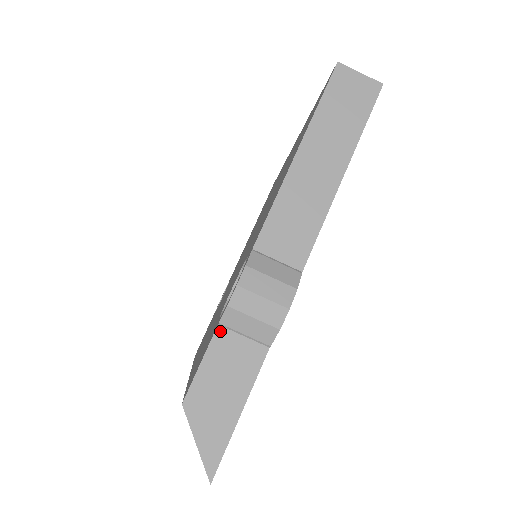
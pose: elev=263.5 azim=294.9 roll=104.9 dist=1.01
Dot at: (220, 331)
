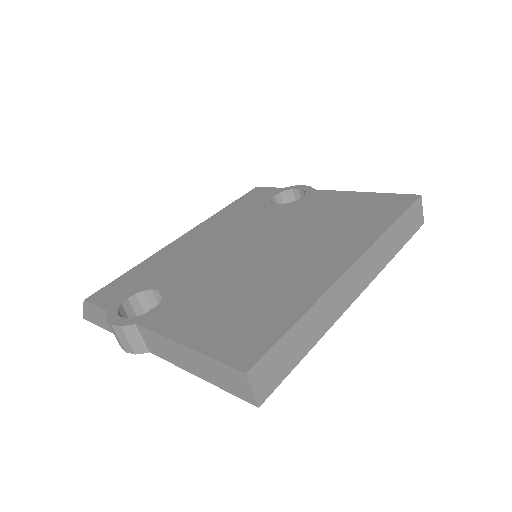
Dot at: (107, 313)
